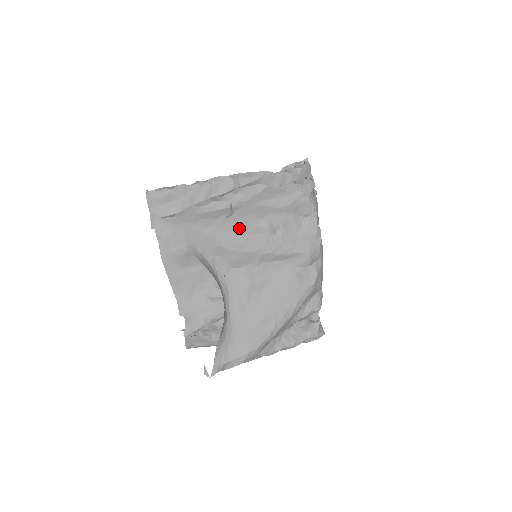
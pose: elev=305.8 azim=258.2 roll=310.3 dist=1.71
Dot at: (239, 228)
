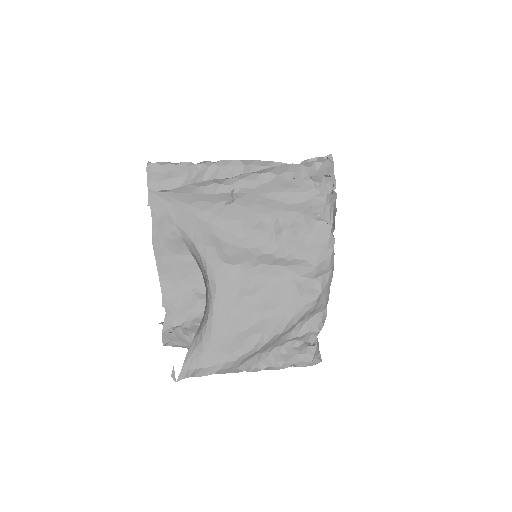
Dot at: (239, 219)
